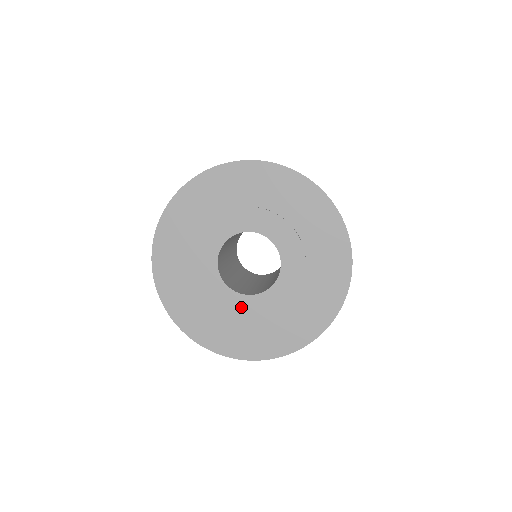
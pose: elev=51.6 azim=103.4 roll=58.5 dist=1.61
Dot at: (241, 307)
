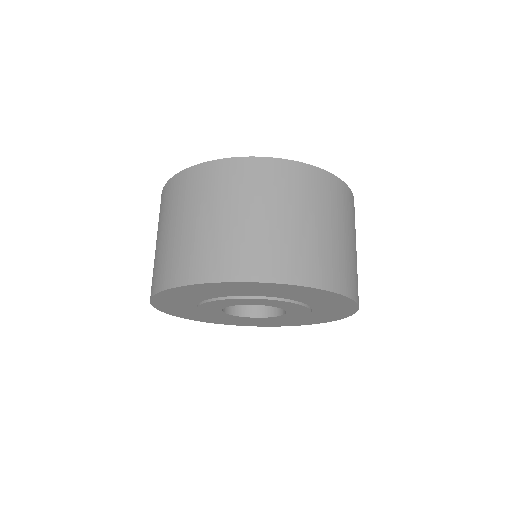
Dot at: (242, 319)
